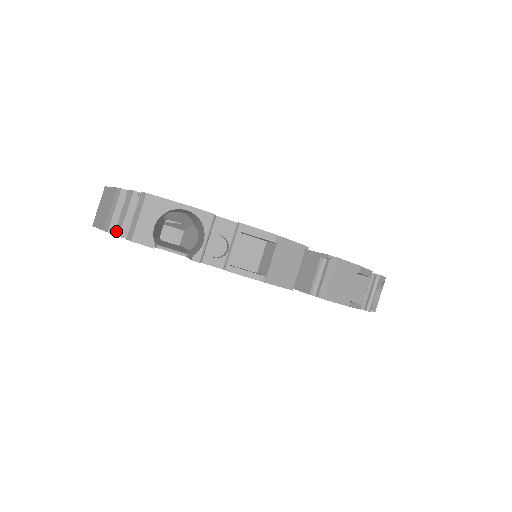
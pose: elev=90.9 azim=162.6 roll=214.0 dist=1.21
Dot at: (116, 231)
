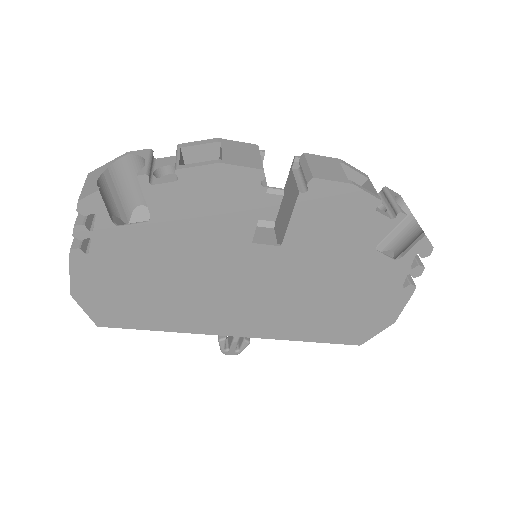
Dot at: (73, 231)
